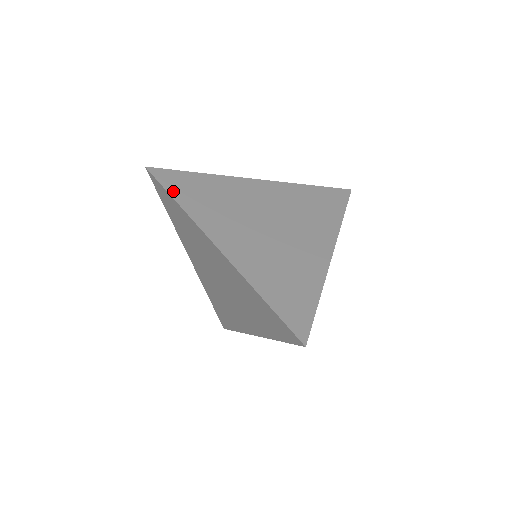
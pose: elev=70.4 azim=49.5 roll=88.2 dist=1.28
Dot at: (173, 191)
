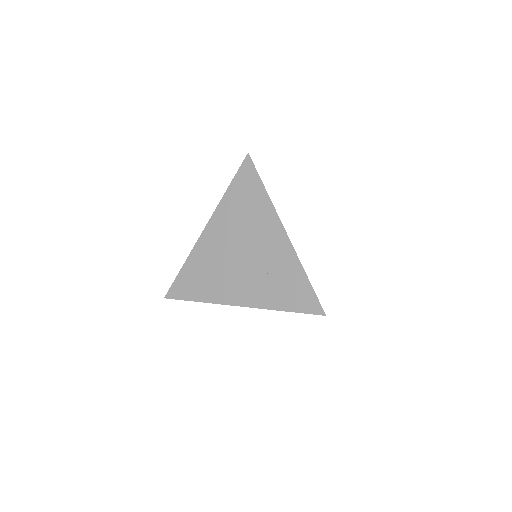
Dot at: (261, 180)
